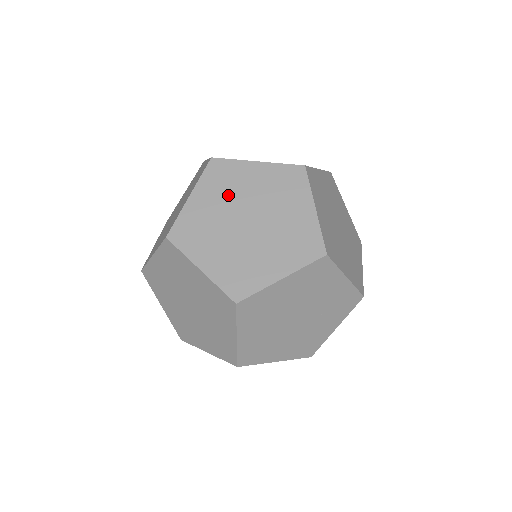
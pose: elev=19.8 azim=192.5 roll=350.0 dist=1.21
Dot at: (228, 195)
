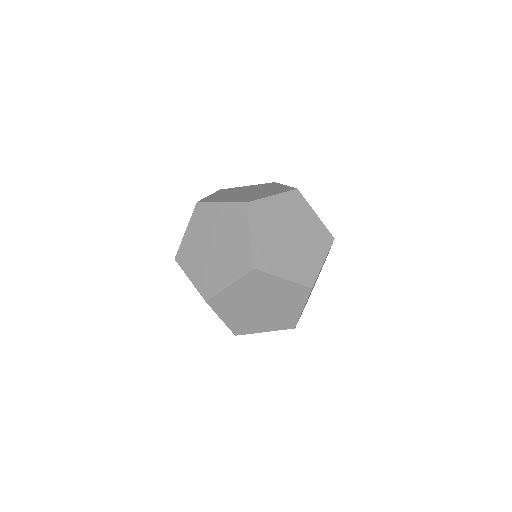
Dot at: (204, 228)
